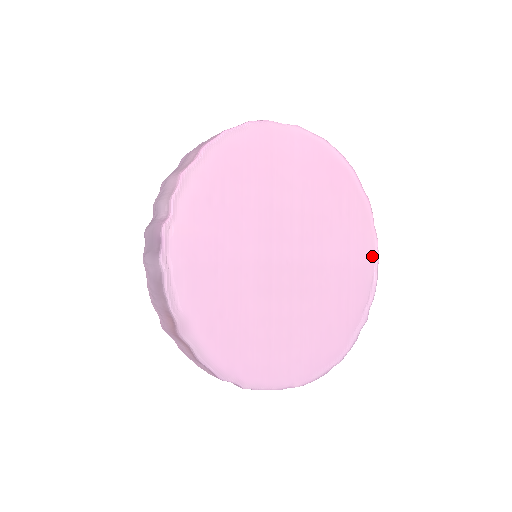
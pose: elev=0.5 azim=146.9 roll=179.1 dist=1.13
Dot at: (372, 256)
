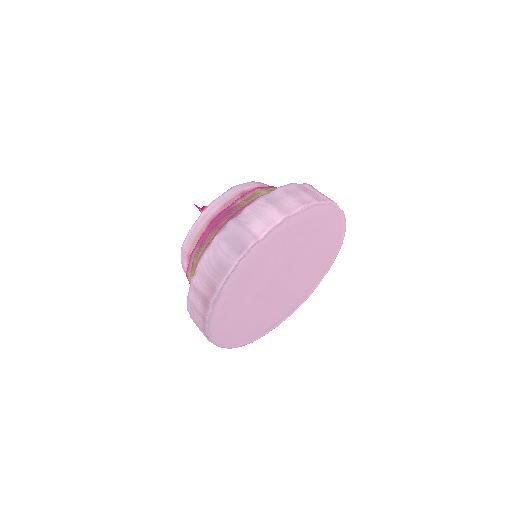
Dot at: (308, 294)
